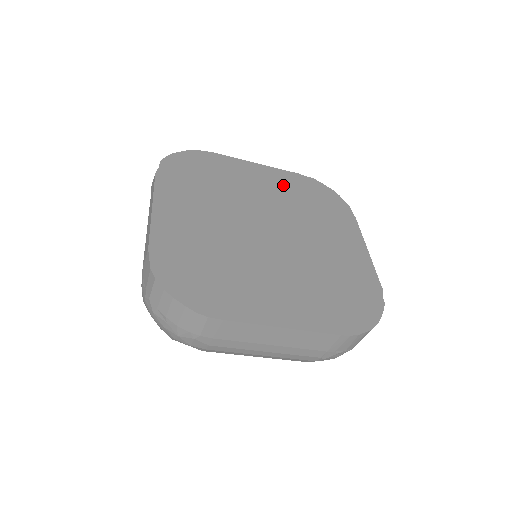
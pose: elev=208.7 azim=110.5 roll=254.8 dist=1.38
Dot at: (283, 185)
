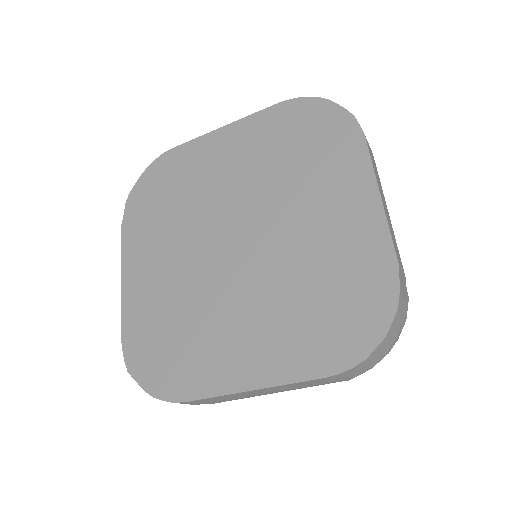
Dot at: (255, 143)
